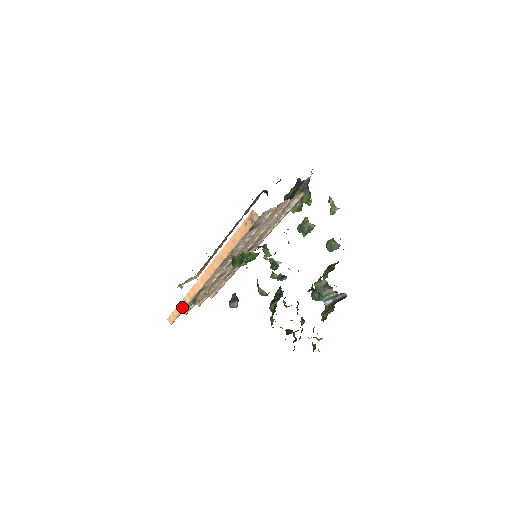
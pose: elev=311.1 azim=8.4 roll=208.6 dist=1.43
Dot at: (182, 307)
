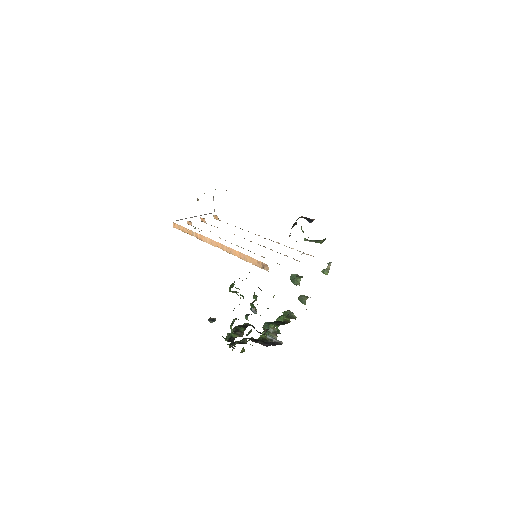
Dot at: (187, 232)
